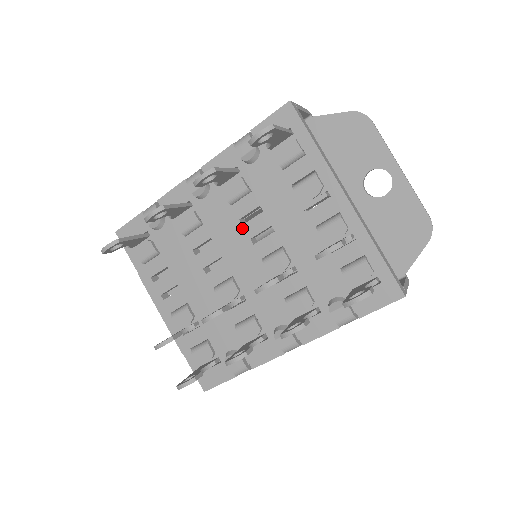
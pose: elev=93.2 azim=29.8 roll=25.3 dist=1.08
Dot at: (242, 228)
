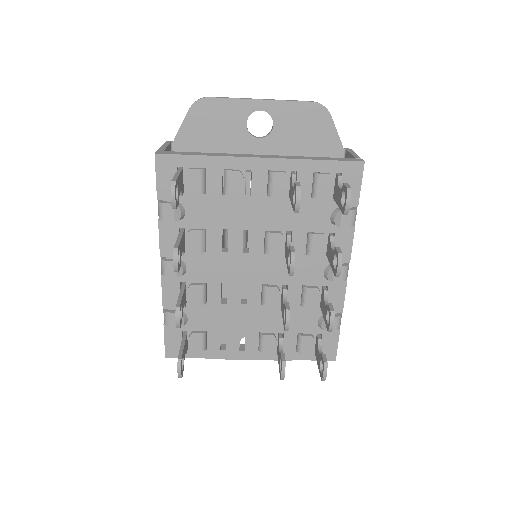
Dot at: (230, 254)
